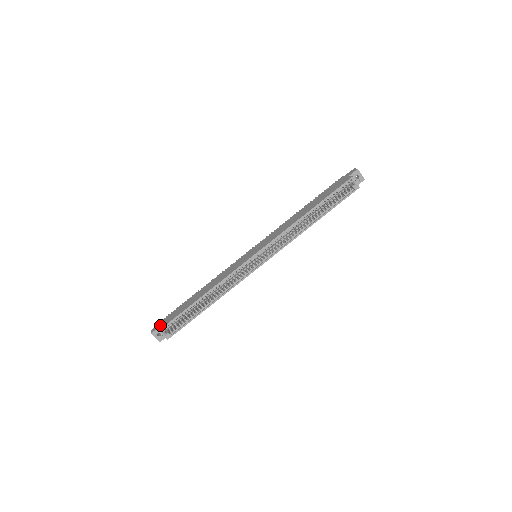
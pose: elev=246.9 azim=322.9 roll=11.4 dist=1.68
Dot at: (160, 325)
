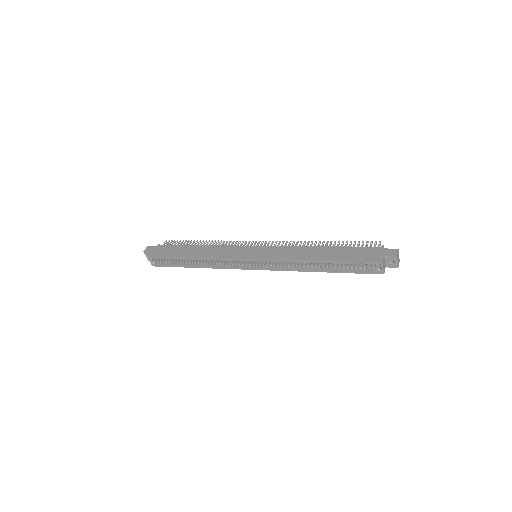
Dot at: (153, 251)
